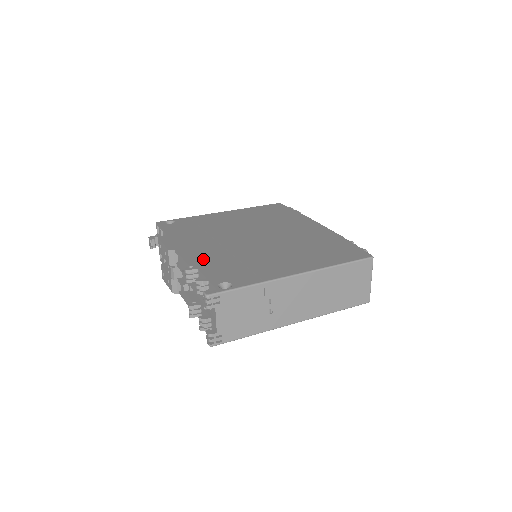
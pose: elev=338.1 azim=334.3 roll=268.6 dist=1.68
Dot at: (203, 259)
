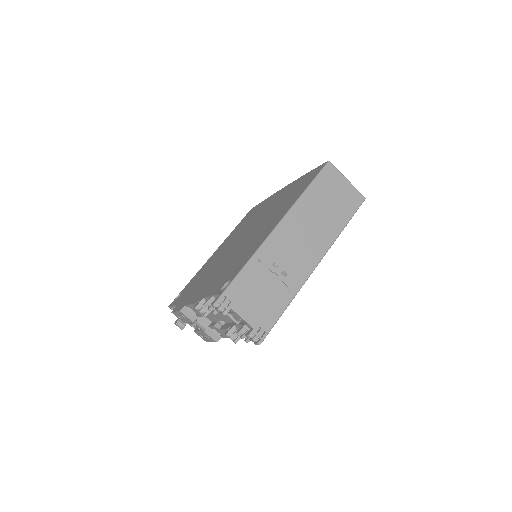
Dot at: (205, 290)
